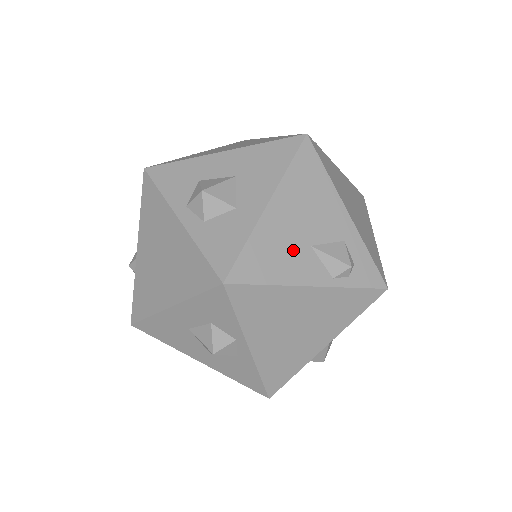
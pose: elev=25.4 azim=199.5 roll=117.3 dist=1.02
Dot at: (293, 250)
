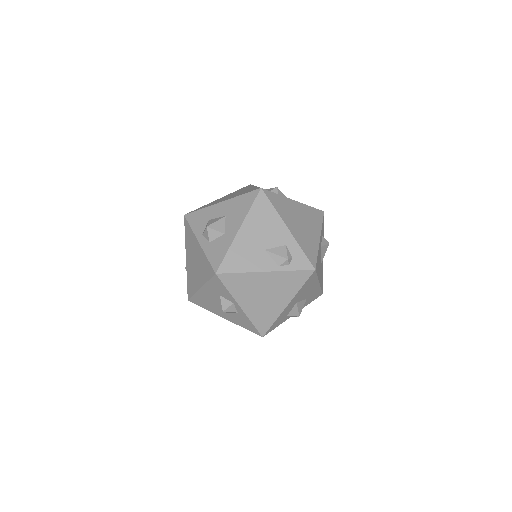
Dot at: (254, 253)
